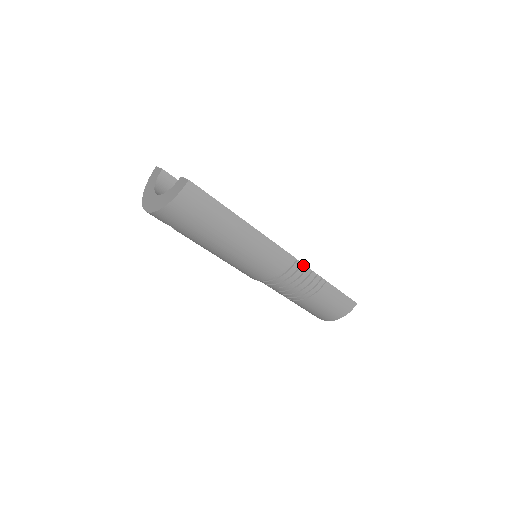
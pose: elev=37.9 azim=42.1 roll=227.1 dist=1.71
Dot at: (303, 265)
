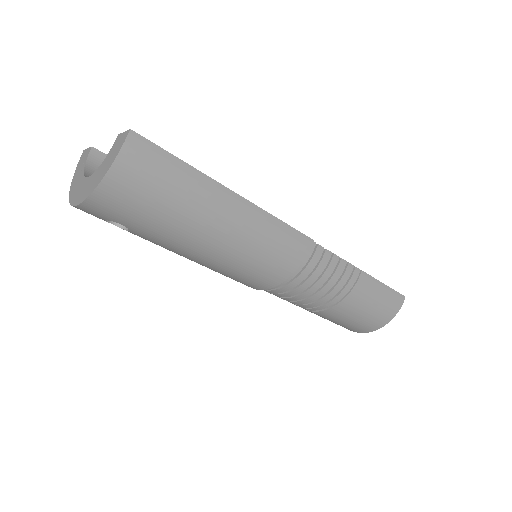
Dot at: (327, 251)
